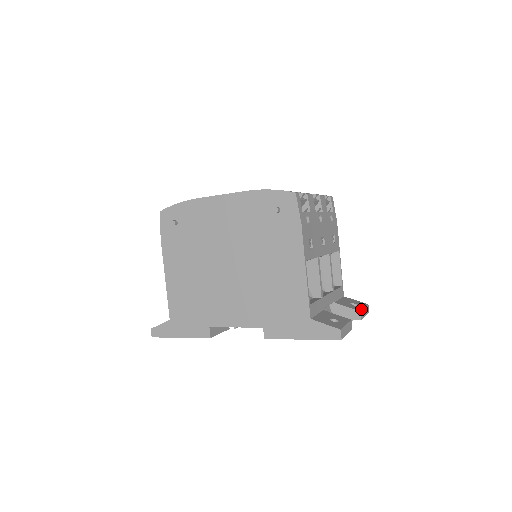
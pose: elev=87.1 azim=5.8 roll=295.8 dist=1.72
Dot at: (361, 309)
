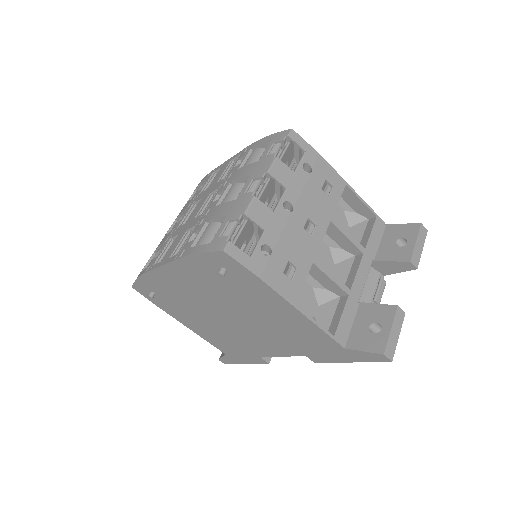
Dot at: (410, 253)
